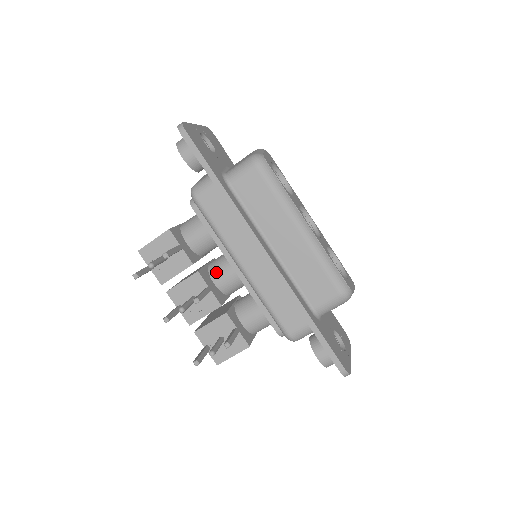
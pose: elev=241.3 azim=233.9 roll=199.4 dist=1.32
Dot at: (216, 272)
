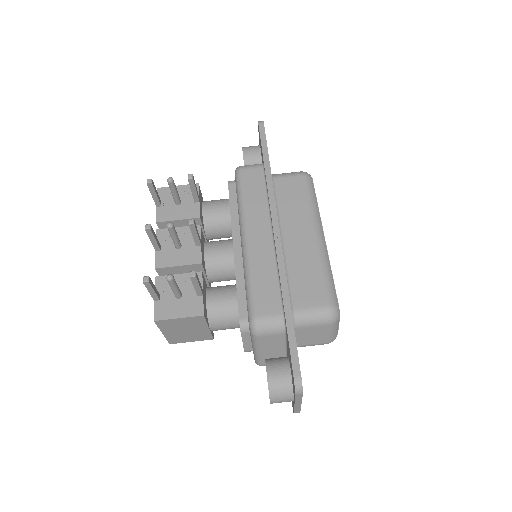
Dot at: (212, 244)
